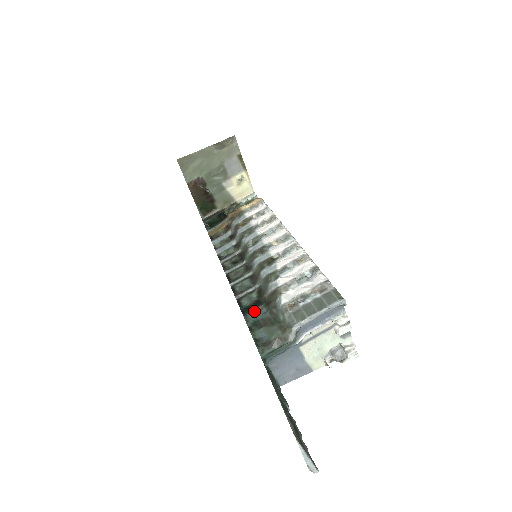
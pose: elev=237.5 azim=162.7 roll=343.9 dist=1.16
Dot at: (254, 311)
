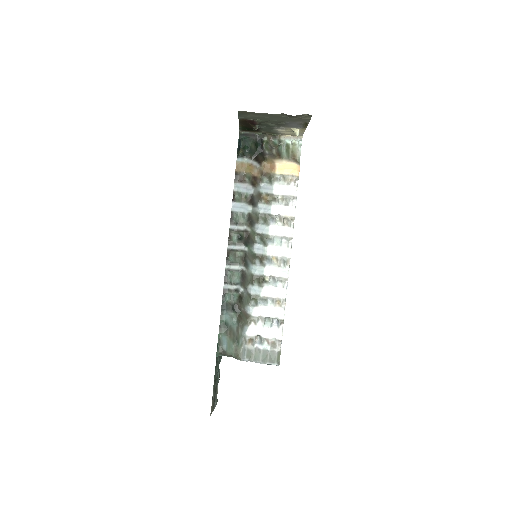
Dot at: (229, 313)
